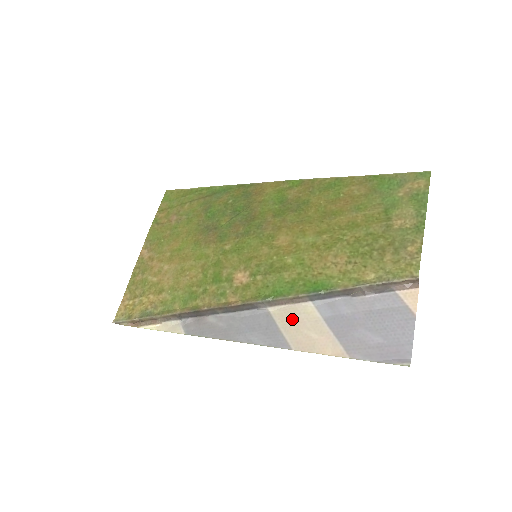
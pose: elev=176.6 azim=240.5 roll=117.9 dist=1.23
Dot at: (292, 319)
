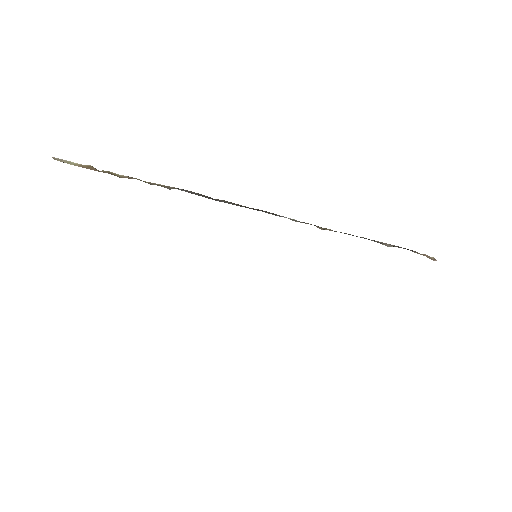
Dot at: occluded
